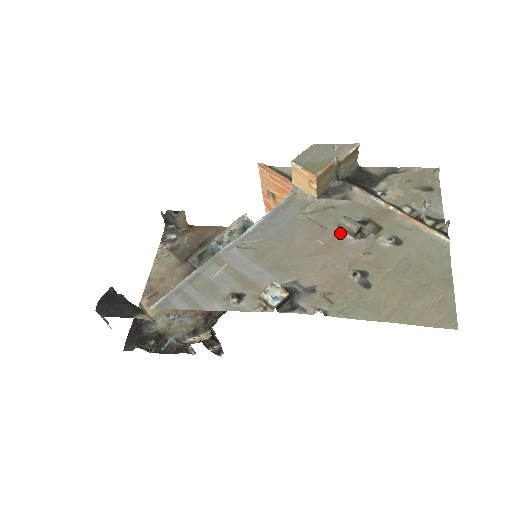
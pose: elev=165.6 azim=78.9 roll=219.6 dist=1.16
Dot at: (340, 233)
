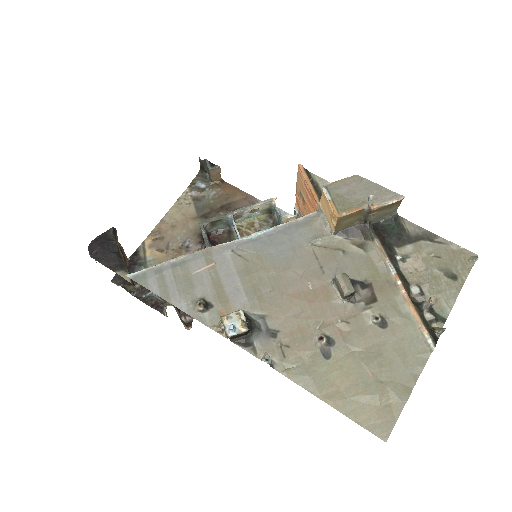
Dot at: (333, 286)
